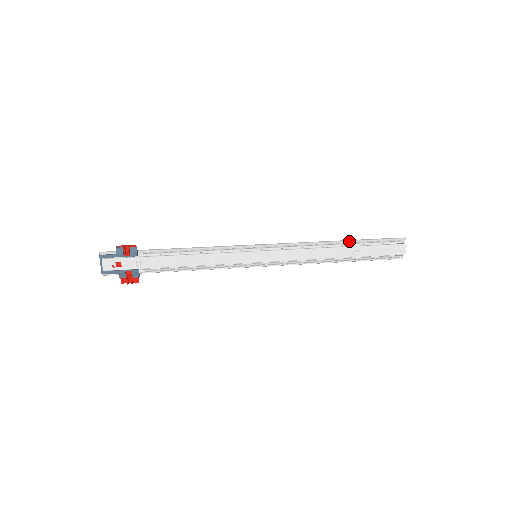
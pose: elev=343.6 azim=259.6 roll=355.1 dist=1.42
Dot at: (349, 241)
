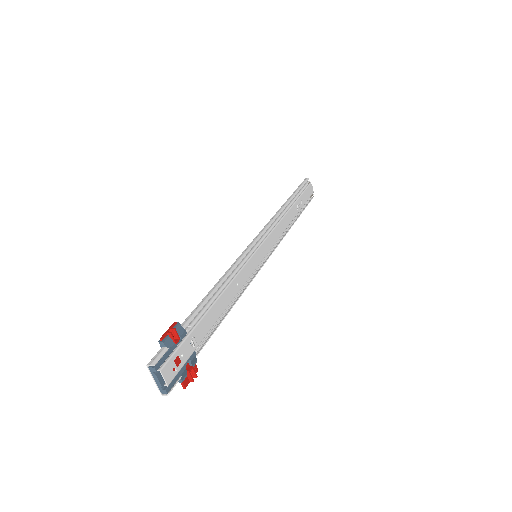
Dot at: (290, 199)
